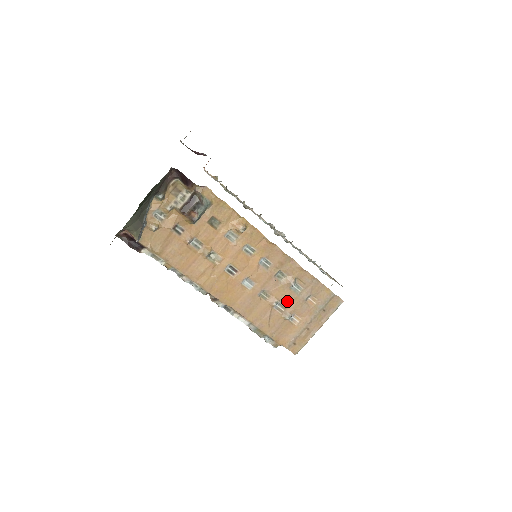
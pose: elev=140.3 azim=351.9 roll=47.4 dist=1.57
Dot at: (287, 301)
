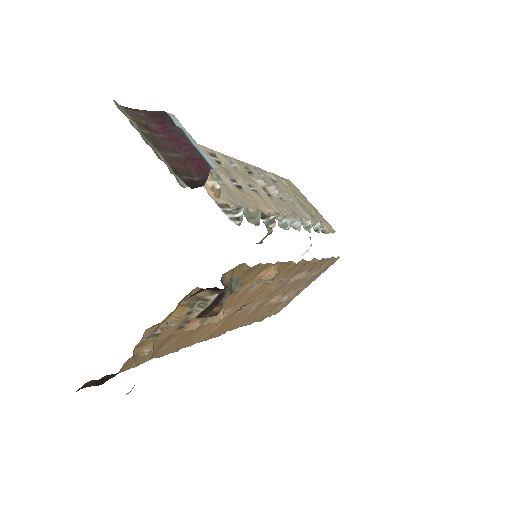
Dot at: (288, 290)
